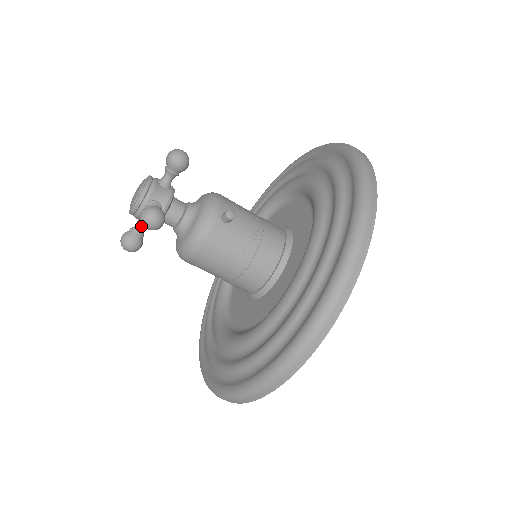
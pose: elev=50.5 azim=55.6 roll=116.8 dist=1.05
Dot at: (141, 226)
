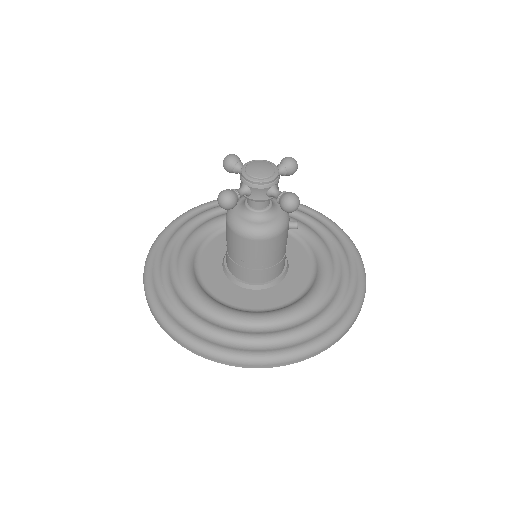
Dot at: (244, 194)
